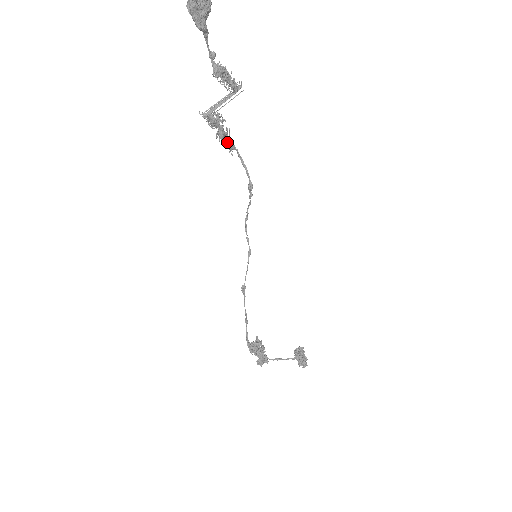
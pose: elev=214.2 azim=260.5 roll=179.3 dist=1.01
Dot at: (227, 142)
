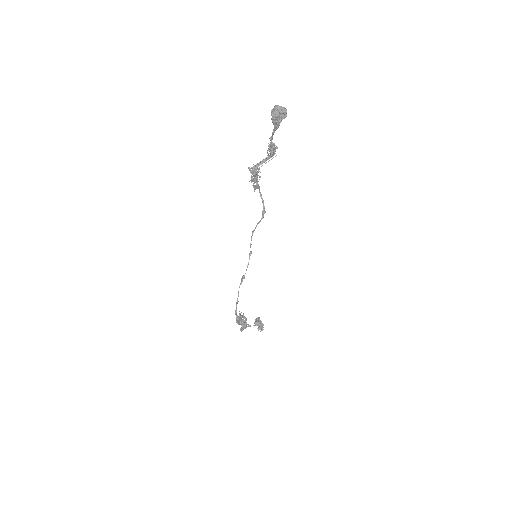
Dot at: (256, 184)
